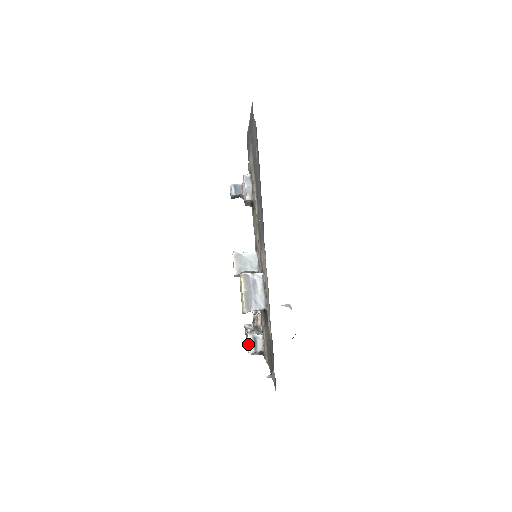
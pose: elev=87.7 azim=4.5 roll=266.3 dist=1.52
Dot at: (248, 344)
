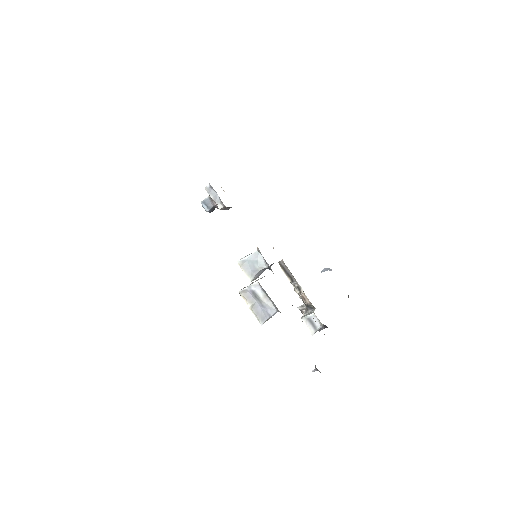
Dot at: occluded
